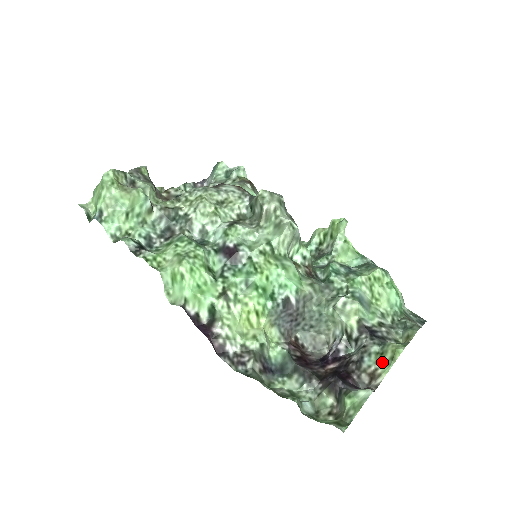
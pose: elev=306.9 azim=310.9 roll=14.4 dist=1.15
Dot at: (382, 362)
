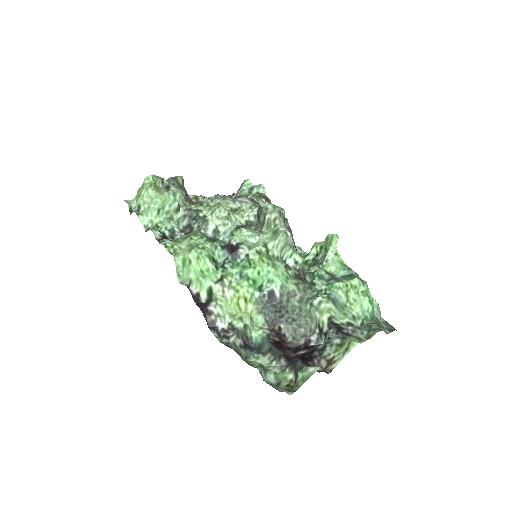
Dot at: (339, 352)
